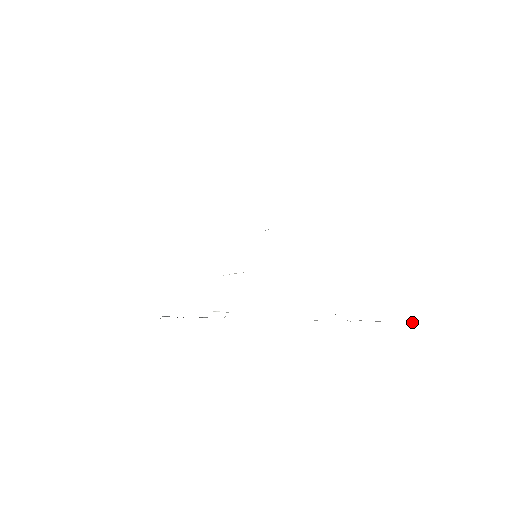
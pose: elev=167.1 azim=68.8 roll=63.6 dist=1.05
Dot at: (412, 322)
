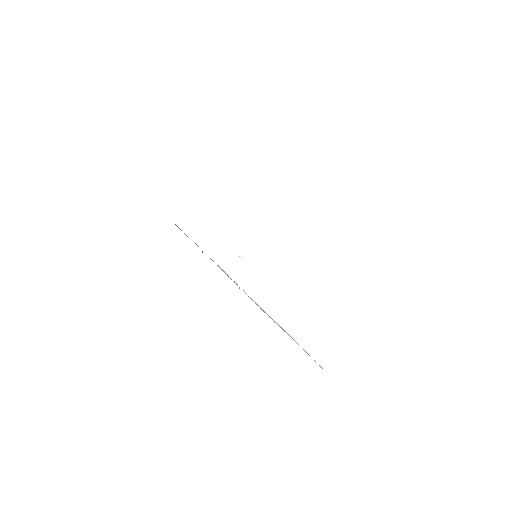
Dot at: occluded
